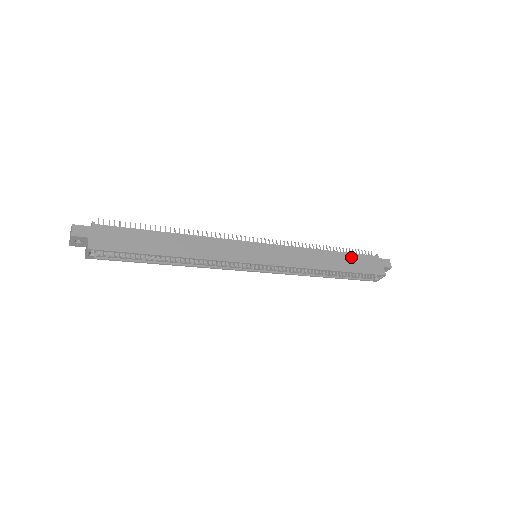
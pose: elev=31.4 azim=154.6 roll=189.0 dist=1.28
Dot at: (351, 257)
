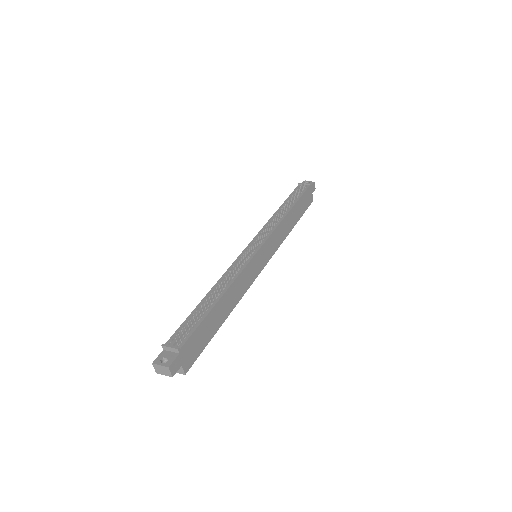
Dot at: (300, 203)
